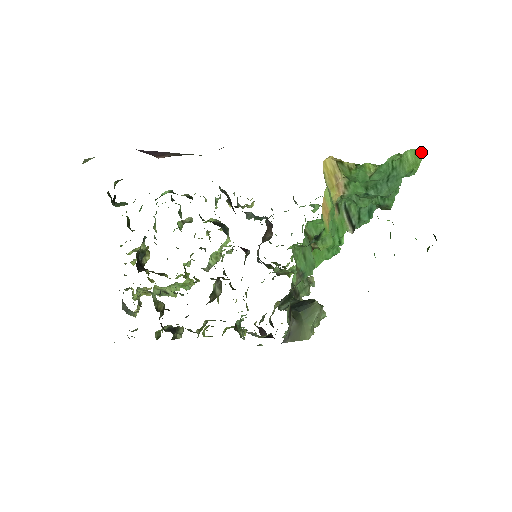
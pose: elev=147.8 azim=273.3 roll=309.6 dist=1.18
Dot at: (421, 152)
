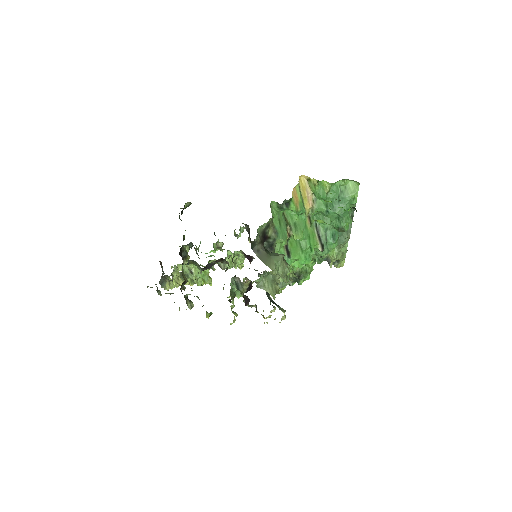
Dot at: (357, 184)
